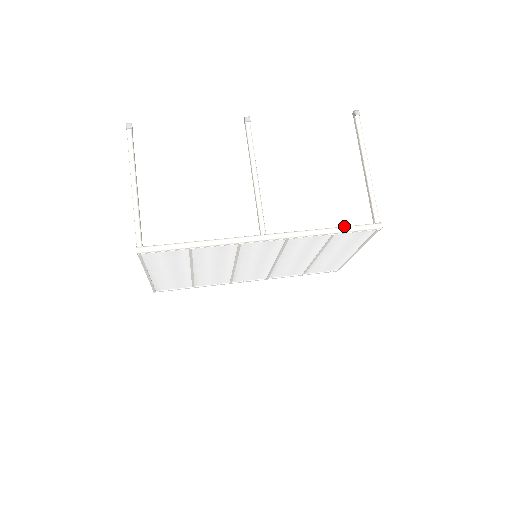
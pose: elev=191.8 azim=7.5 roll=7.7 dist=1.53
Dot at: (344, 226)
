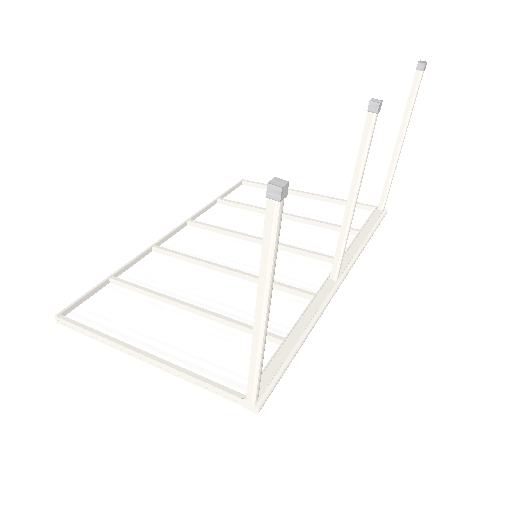
Dot at: (372, 227)
